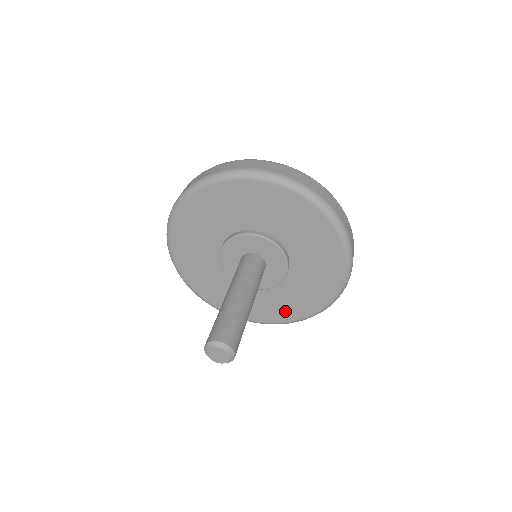
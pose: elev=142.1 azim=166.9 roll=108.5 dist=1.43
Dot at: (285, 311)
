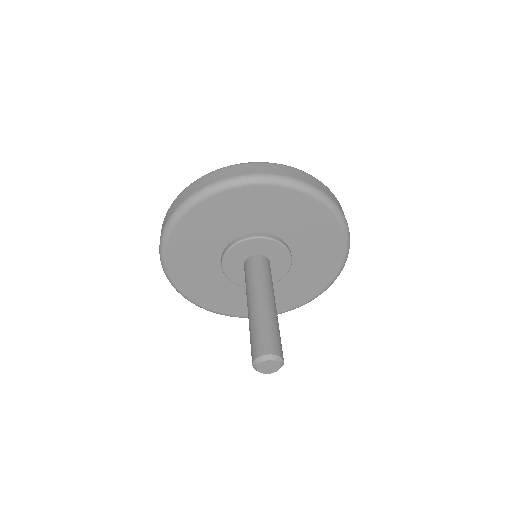
Dot at: (319, 278)
